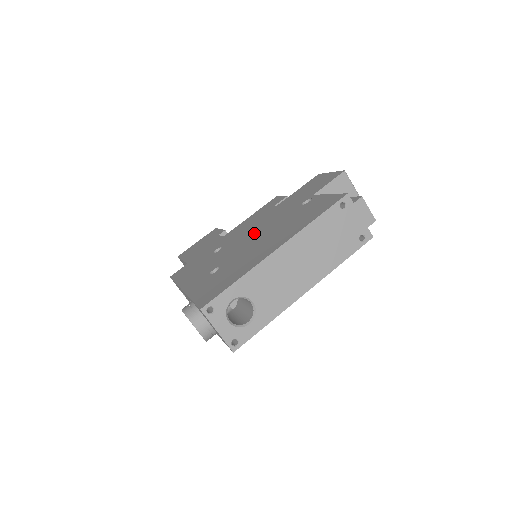
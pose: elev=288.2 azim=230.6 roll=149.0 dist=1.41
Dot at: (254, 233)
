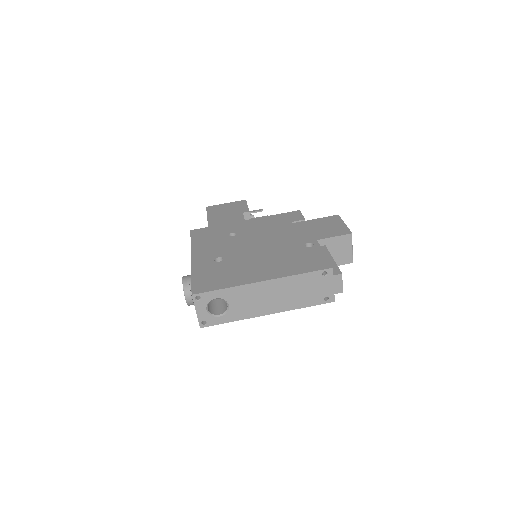
Dot at: (262, 243)
